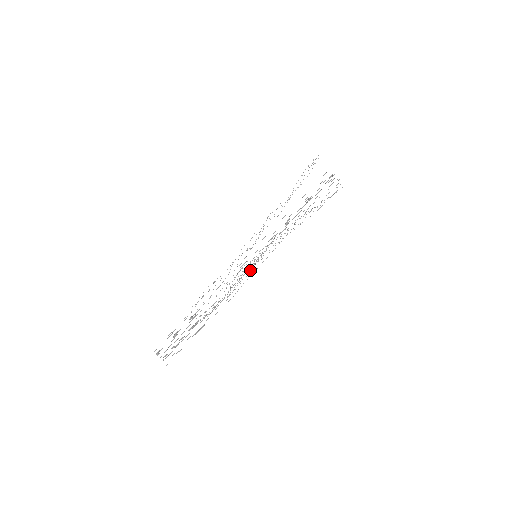
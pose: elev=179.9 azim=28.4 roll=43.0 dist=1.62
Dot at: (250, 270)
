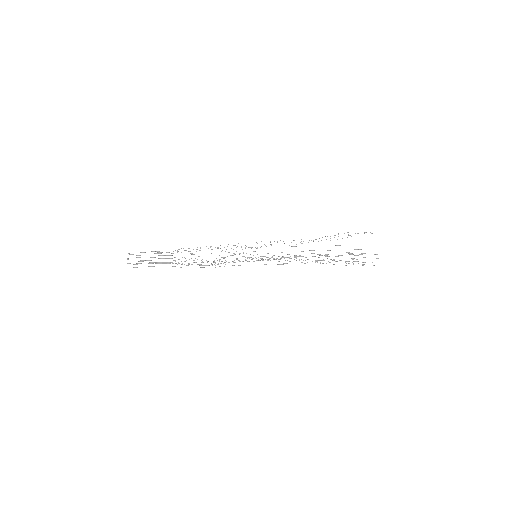
Dot at: occluded
